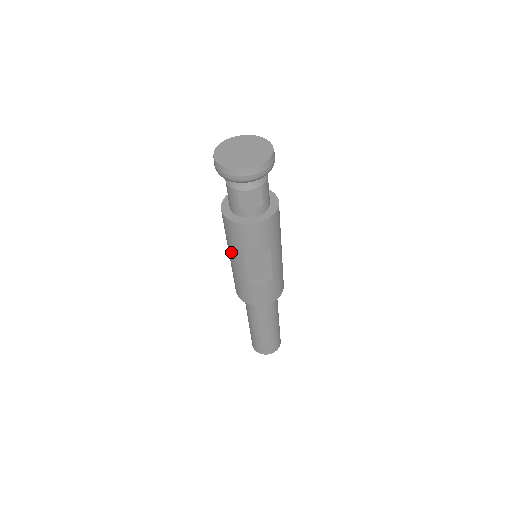
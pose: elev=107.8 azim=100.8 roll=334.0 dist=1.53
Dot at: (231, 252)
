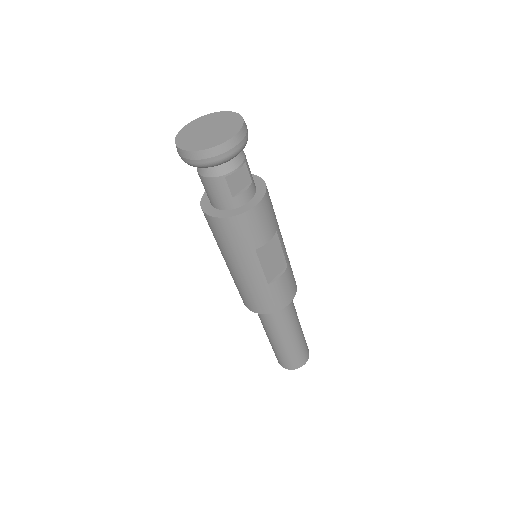
Dot at: (237, 260)
